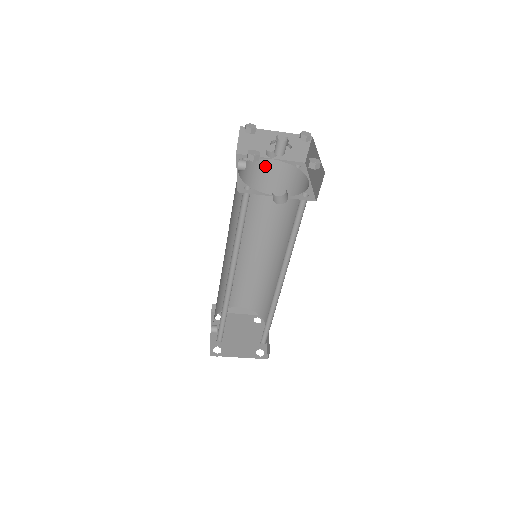
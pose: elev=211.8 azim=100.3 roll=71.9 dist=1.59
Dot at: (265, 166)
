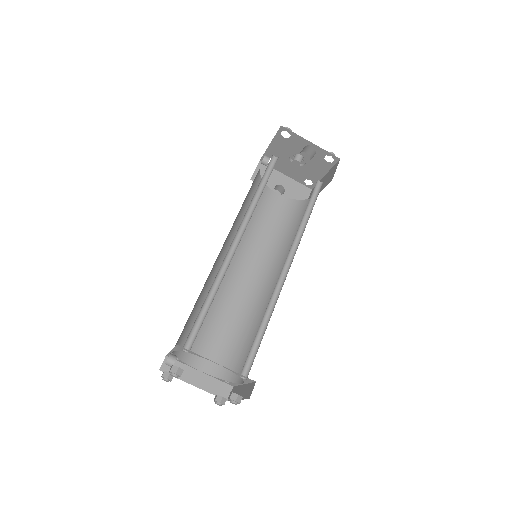
Dot at: (272, 198)
